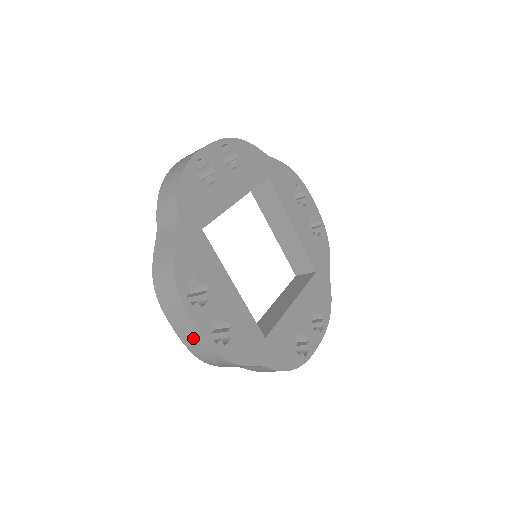
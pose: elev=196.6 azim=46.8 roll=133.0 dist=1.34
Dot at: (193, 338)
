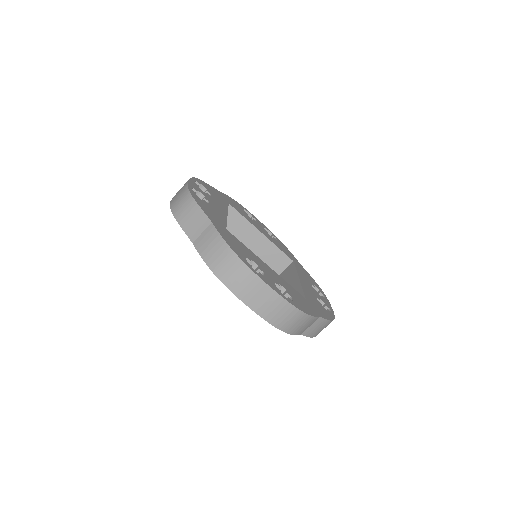
Dot at: occluded
